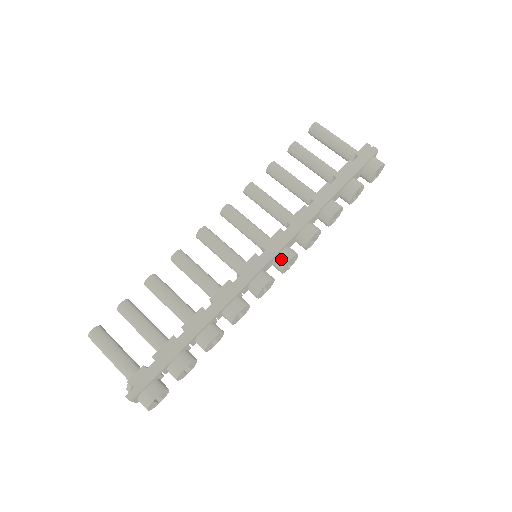
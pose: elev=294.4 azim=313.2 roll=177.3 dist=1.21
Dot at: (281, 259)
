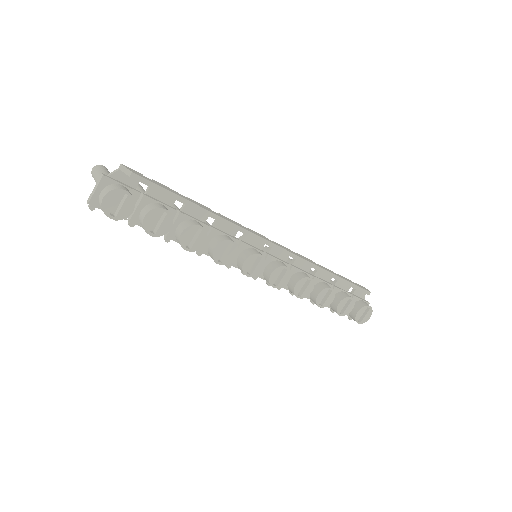
Dot at: (279, 263)
